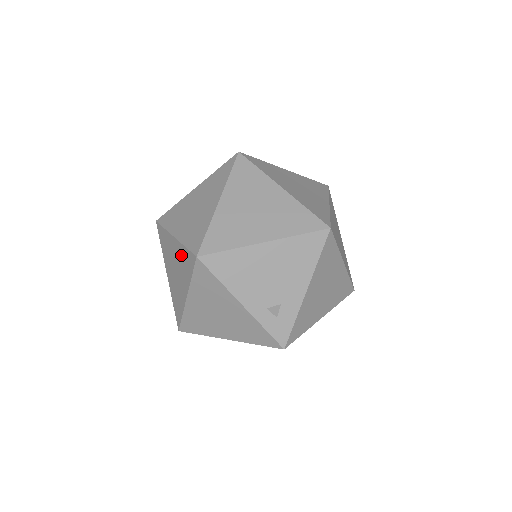
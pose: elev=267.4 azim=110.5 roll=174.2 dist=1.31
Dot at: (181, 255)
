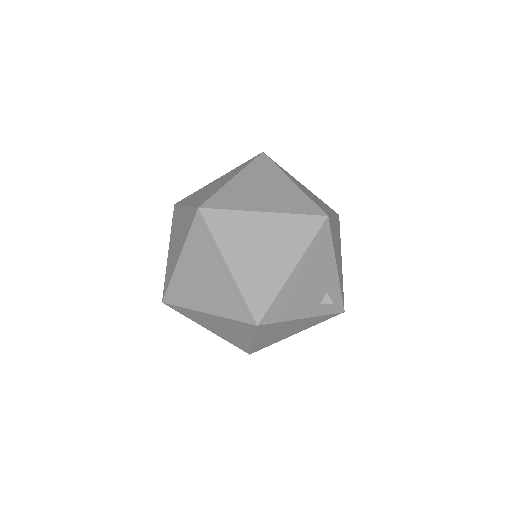
Dot at: (228, 323)
